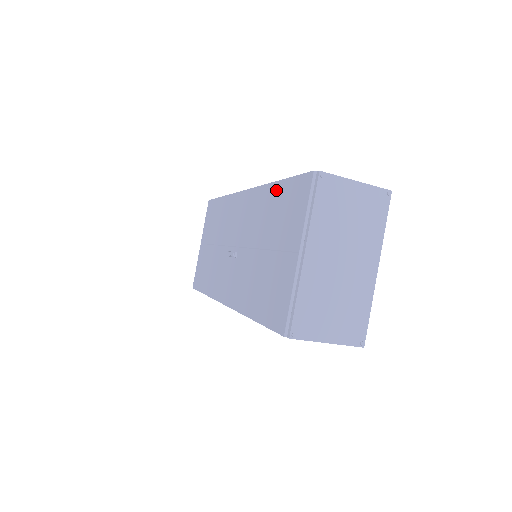
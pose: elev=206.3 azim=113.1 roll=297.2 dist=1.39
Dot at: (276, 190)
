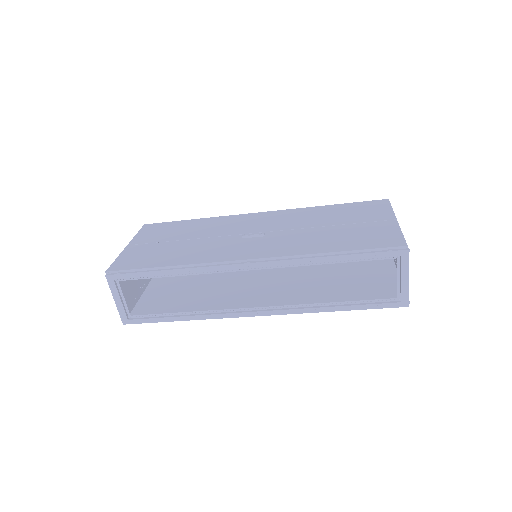
Dot at: (333, 207)
